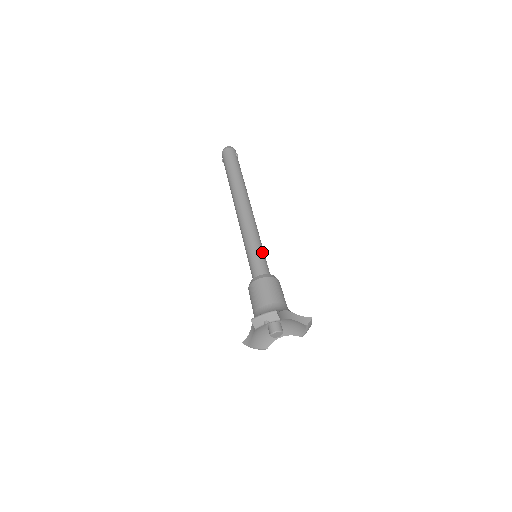
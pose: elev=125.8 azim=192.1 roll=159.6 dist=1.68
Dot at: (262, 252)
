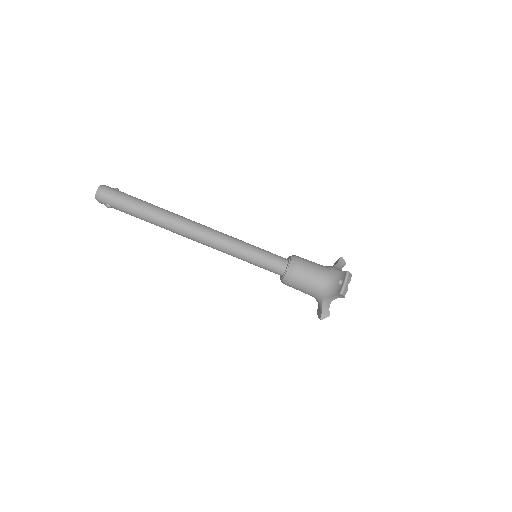
Dot at: (260, 248)
